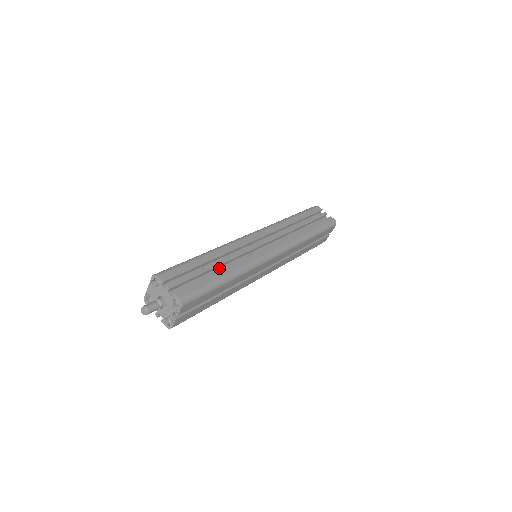
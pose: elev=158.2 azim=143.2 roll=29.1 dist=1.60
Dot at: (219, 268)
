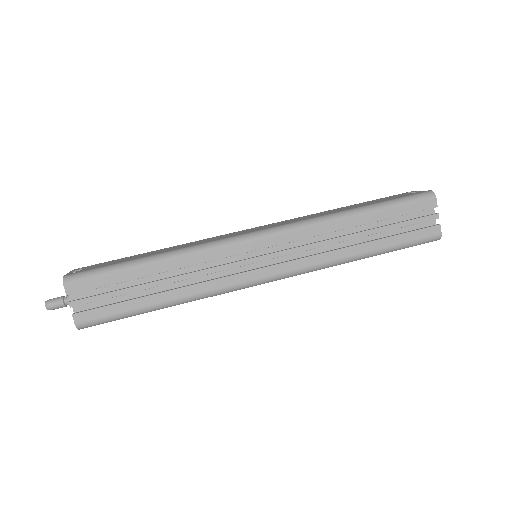
Dot at: (165, 283)
